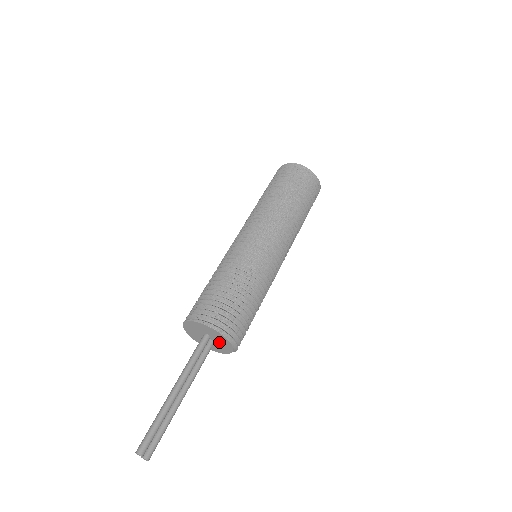
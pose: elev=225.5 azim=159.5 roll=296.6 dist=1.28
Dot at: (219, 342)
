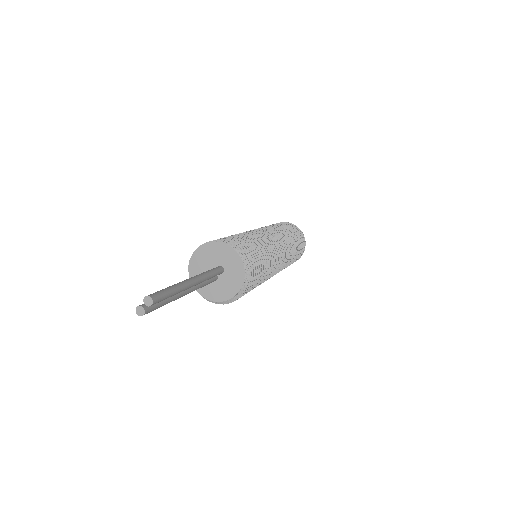
Dot at: (223, 284)
